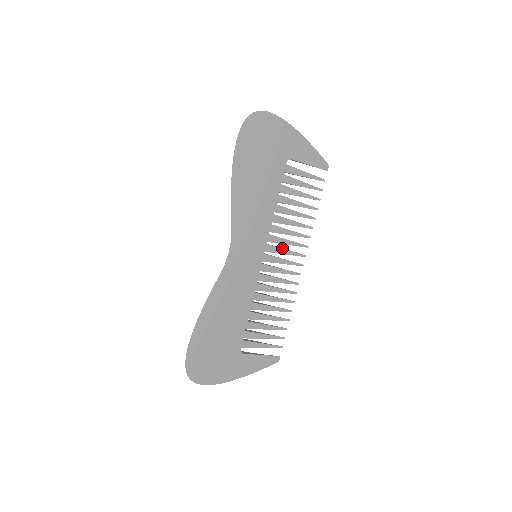
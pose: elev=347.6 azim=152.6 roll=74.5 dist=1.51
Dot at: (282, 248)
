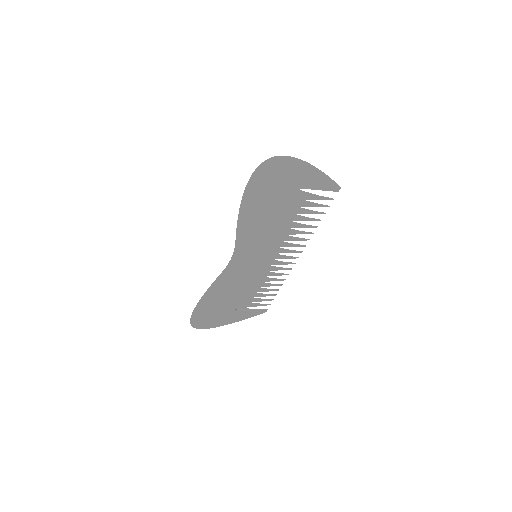
Dot at: (281, 249)
